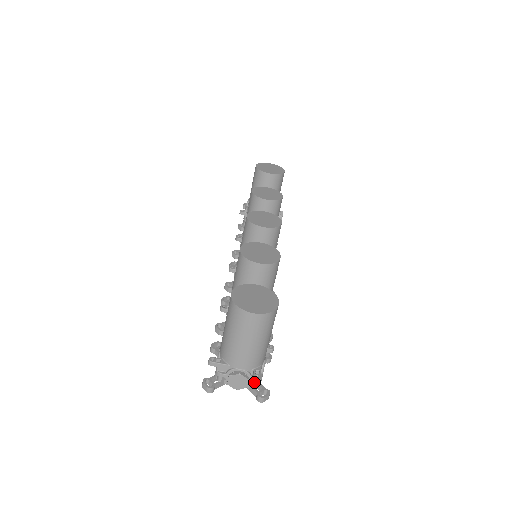
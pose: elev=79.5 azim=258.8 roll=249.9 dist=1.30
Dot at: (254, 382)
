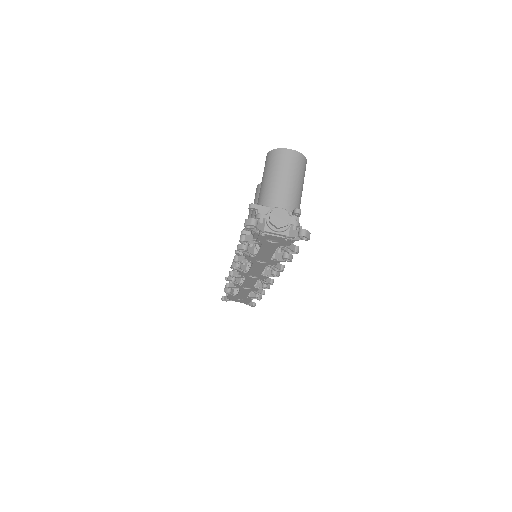
Dot at: (296, 212)
